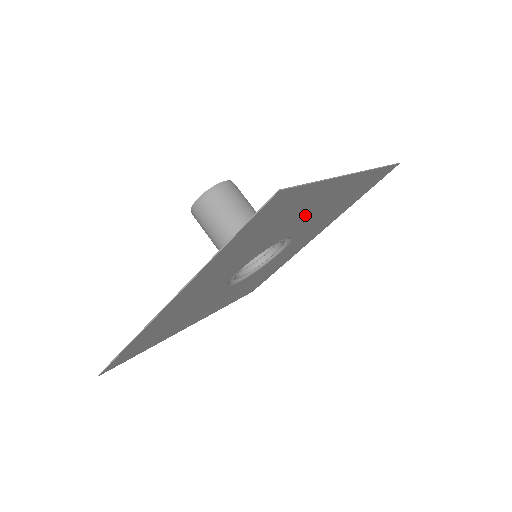
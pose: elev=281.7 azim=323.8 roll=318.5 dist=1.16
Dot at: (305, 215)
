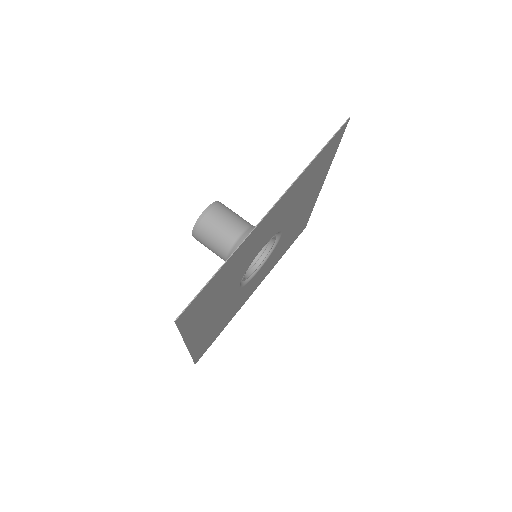
Dot at: (302, 206)
